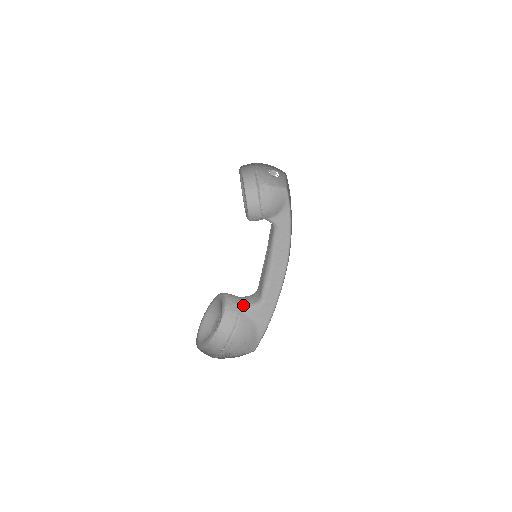
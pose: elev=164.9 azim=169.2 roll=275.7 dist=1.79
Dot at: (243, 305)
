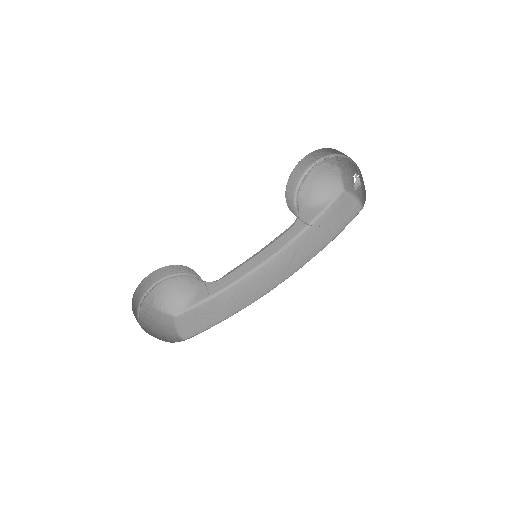
Dot at: occluded
